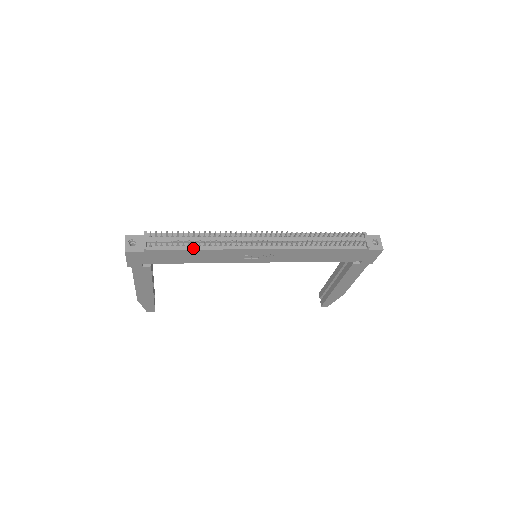
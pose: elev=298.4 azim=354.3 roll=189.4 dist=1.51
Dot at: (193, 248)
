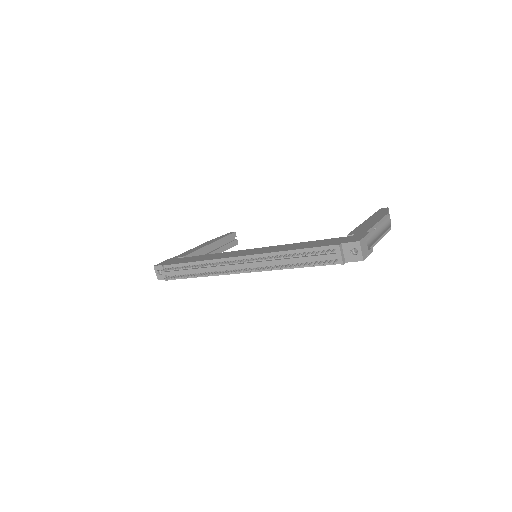
Dot at: (195, 276)
